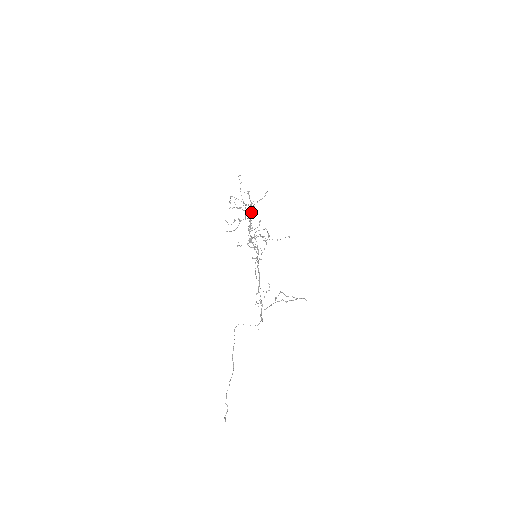
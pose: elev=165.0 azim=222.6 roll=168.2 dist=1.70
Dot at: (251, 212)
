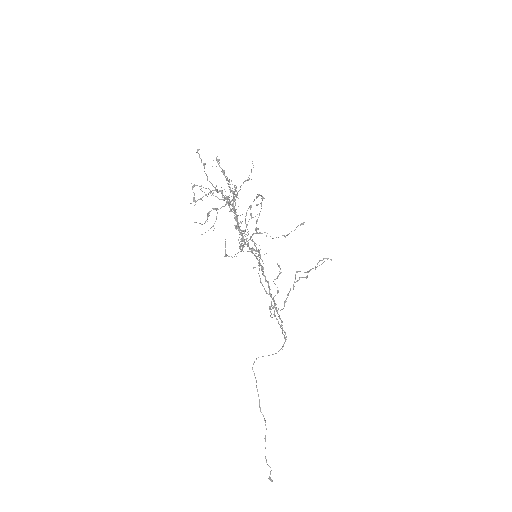
Dot at: (233, 201)
